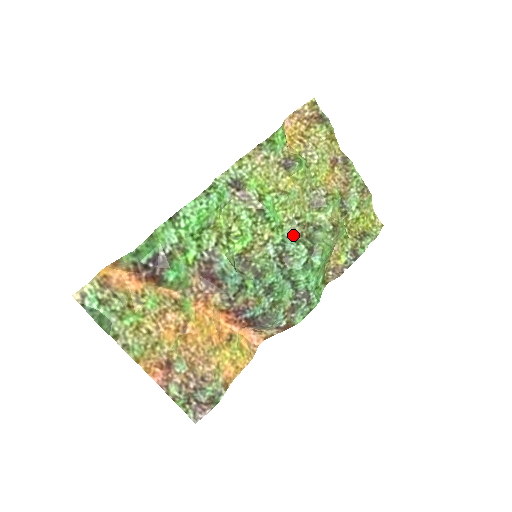
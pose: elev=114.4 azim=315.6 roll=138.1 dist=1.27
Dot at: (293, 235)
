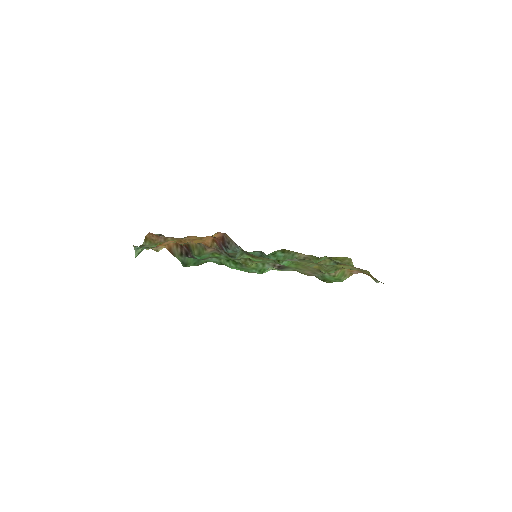
Dot at: (288, 259)
